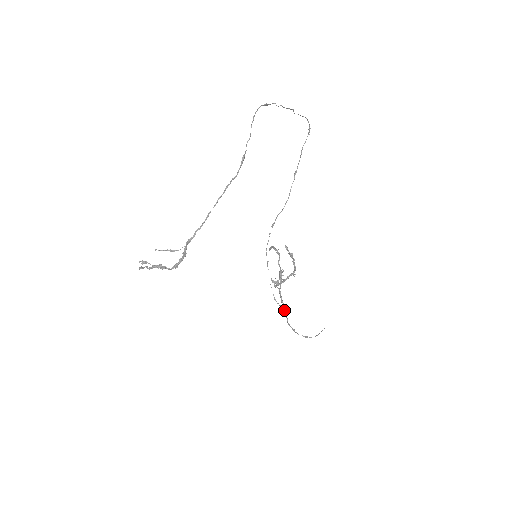
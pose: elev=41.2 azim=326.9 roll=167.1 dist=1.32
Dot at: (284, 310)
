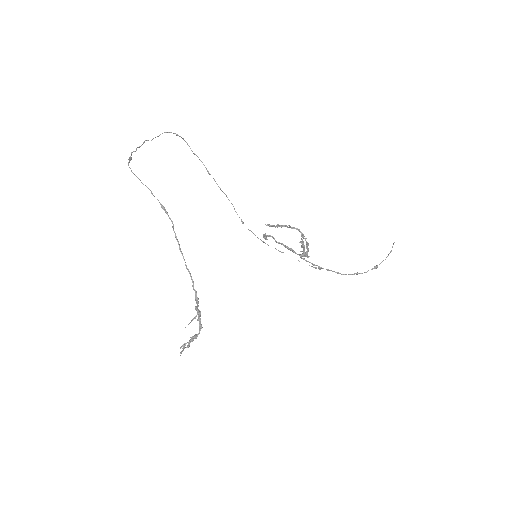
Dot at: occluded
